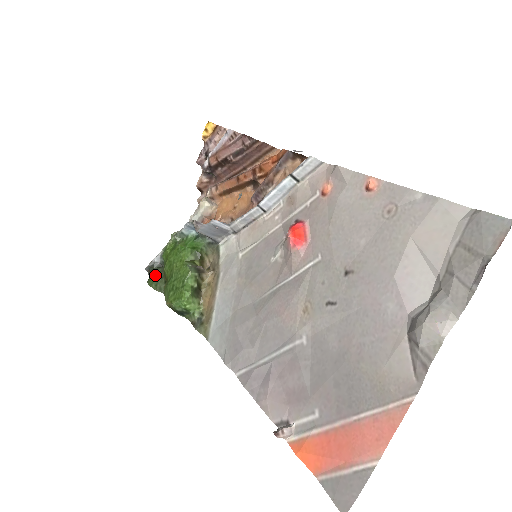
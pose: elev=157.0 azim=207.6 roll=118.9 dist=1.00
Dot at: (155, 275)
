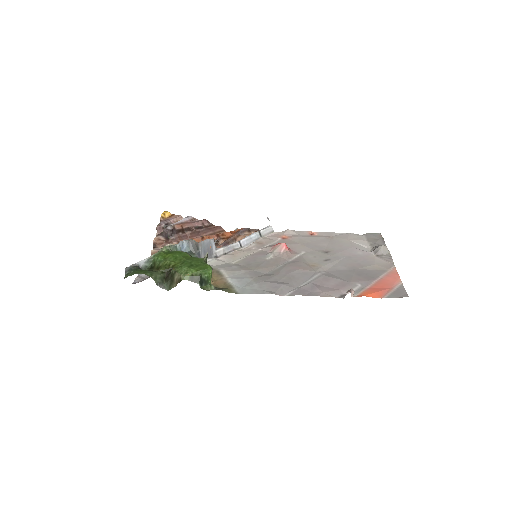
Dot at: (145, 270)
